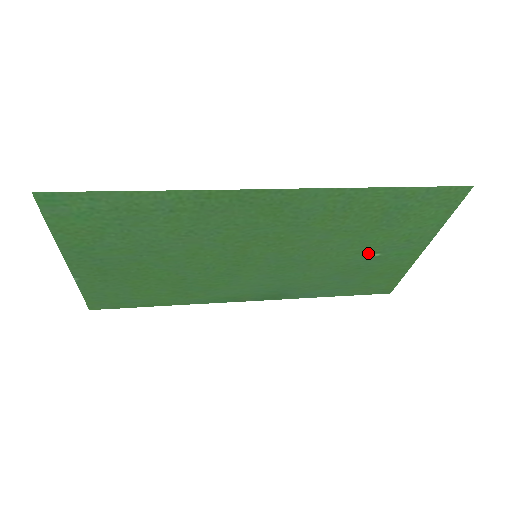
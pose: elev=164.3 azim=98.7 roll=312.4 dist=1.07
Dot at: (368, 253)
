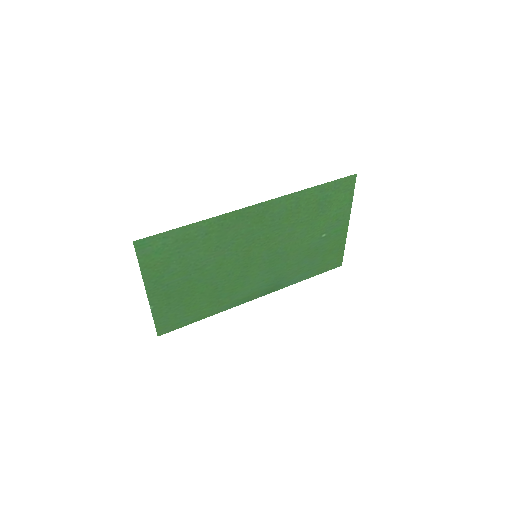
Dot at: (318, 236)
